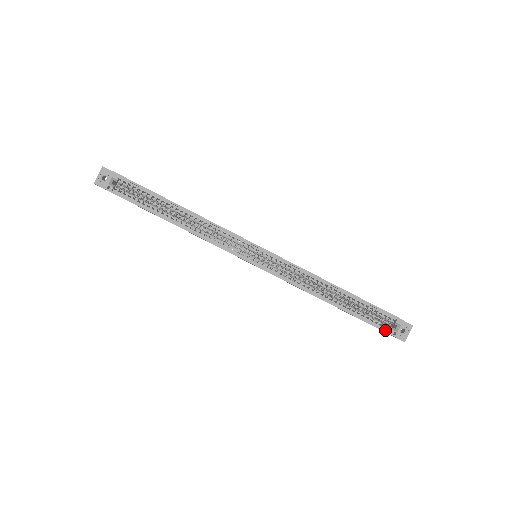
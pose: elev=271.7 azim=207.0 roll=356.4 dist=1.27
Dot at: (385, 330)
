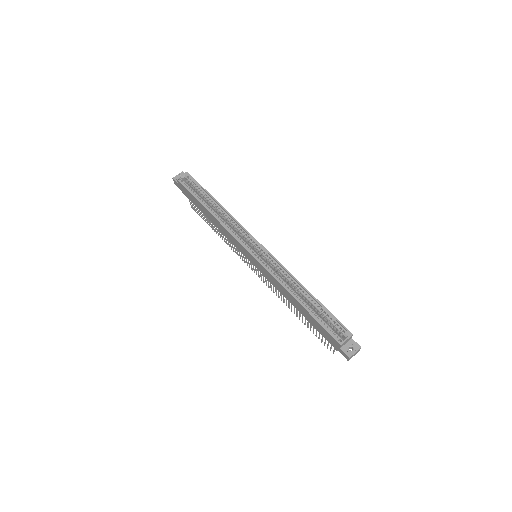
Dot at: (333, 335)
